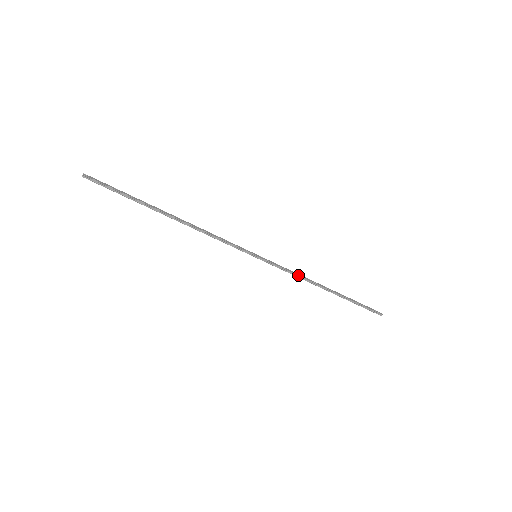
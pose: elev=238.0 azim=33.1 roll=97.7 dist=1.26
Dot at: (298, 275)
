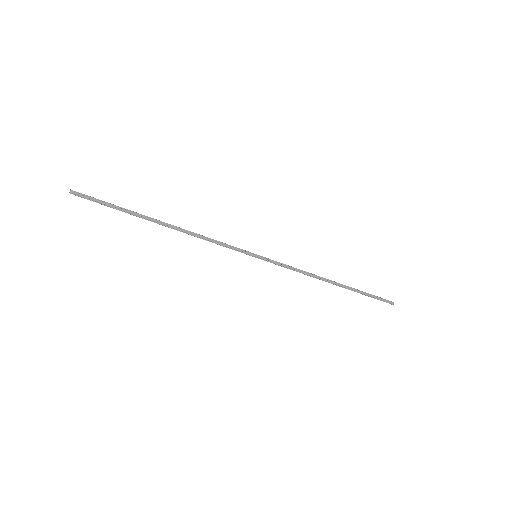
Dot at: (301, 272)
